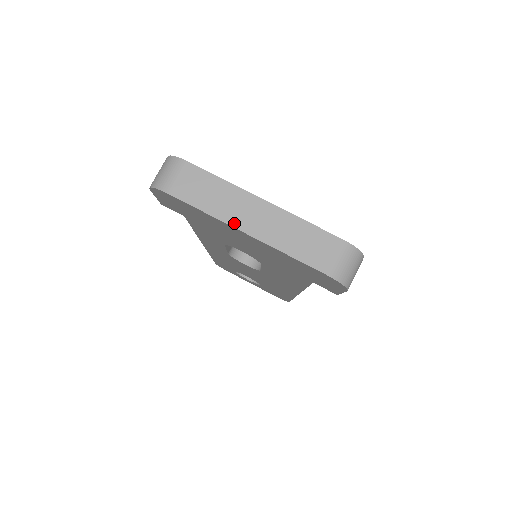
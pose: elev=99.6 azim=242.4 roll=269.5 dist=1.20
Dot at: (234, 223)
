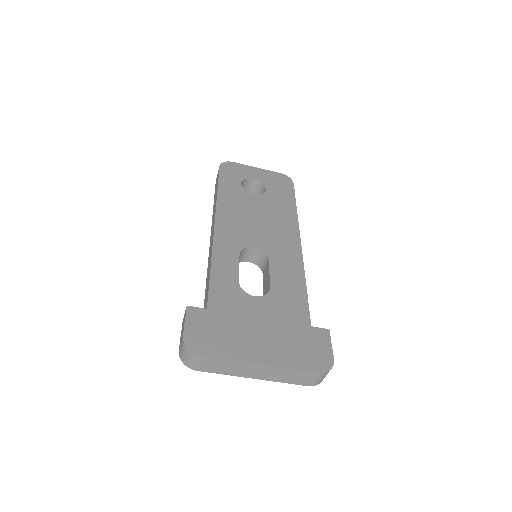
Dot at: (245, 376)
